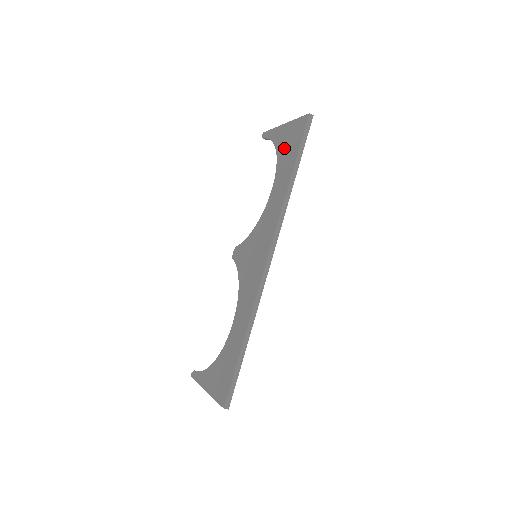
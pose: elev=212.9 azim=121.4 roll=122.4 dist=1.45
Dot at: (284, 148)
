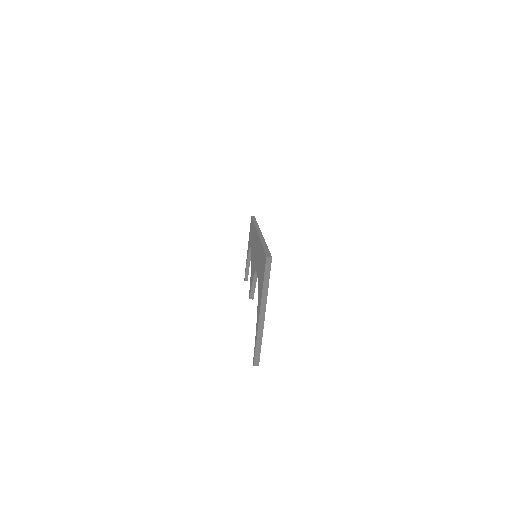
Dot at: occluded
